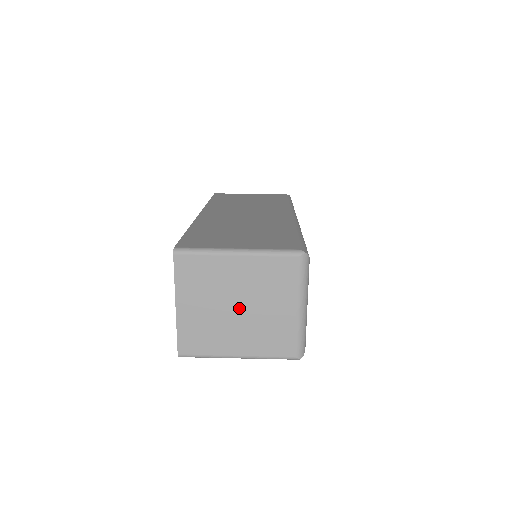
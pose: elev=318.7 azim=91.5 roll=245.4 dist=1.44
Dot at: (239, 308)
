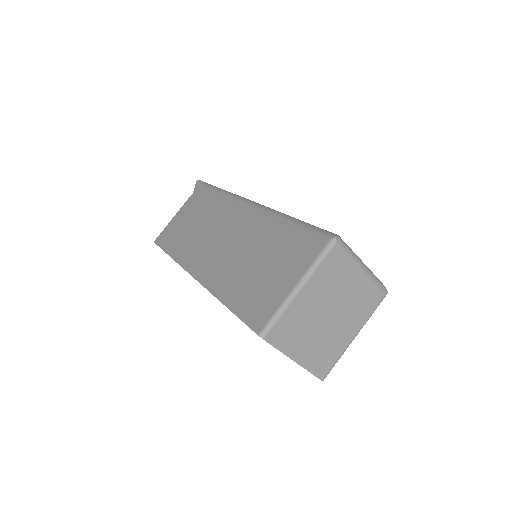
Dot at: (330, 314)
